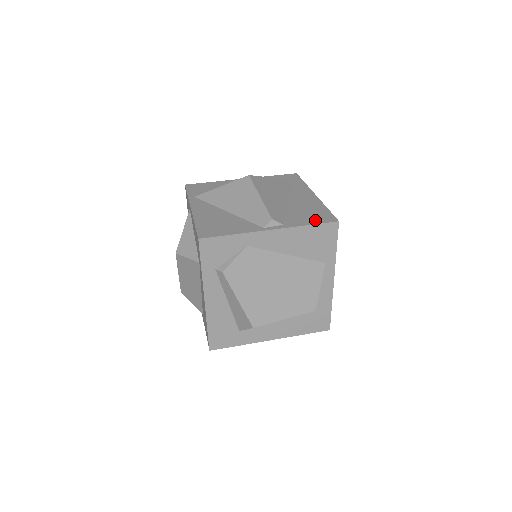
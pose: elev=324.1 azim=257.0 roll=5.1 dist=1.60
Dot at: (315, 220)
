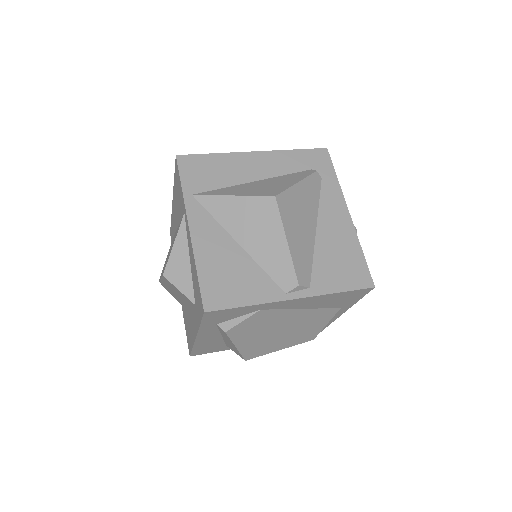
Dot at: (348, 281)
